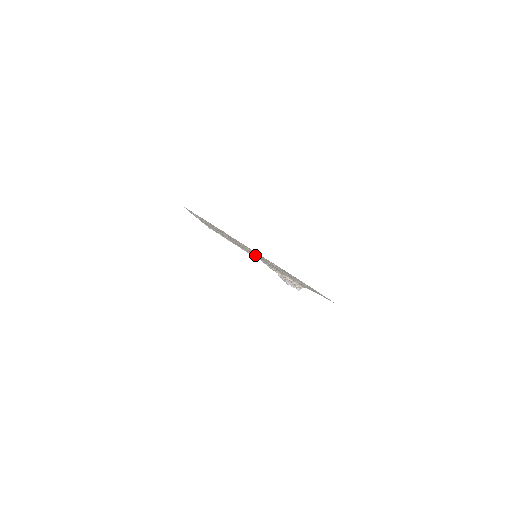
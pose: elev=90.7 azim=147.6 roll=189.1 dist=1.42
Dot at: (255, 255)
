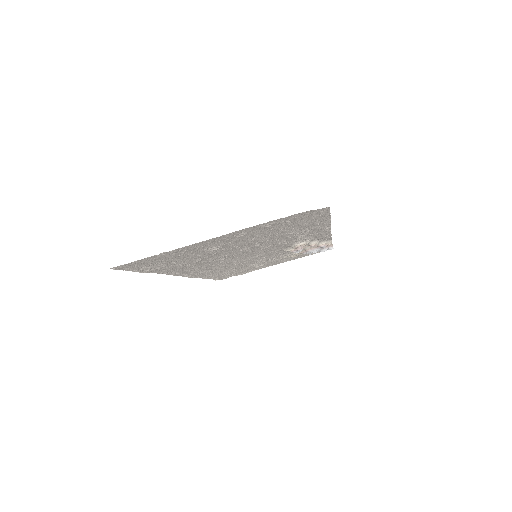
Dot at: (255, 256)
